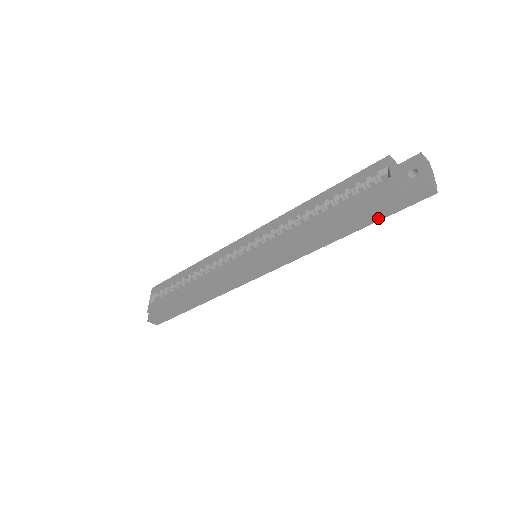
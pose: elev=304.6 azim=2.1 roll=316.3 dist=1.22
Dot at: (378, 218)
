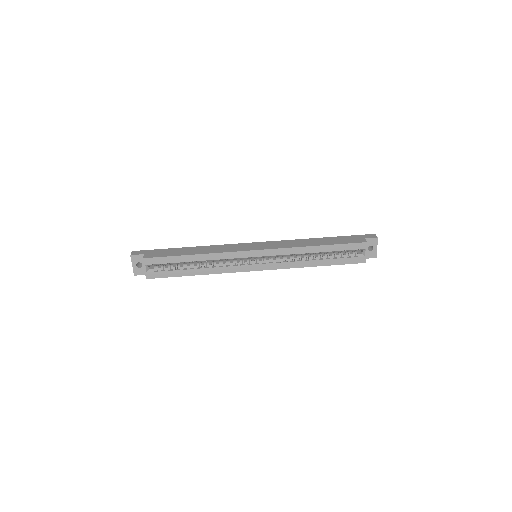
Dot at: occluded
